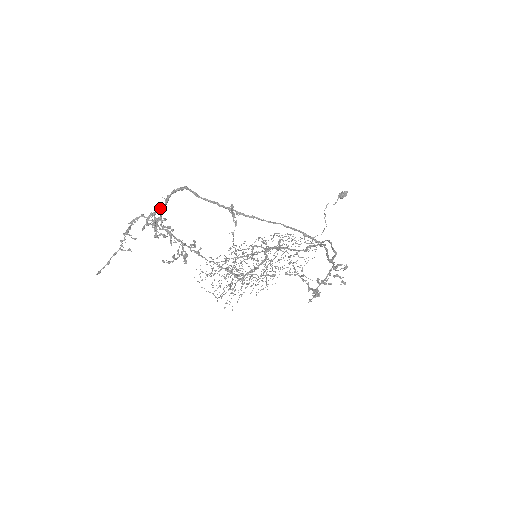
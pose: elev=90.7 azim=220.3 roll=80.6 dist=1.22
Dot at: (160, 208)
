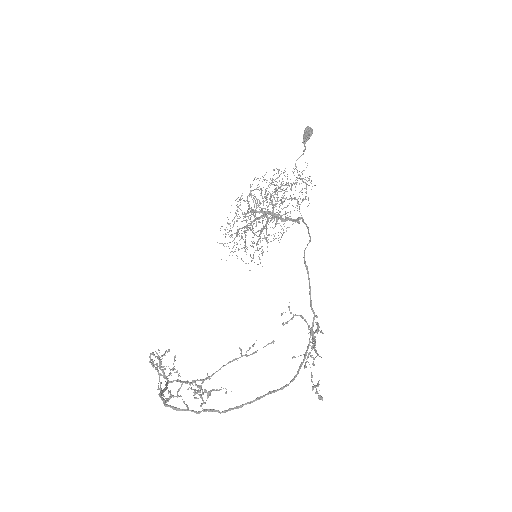
Dot at: occluded
